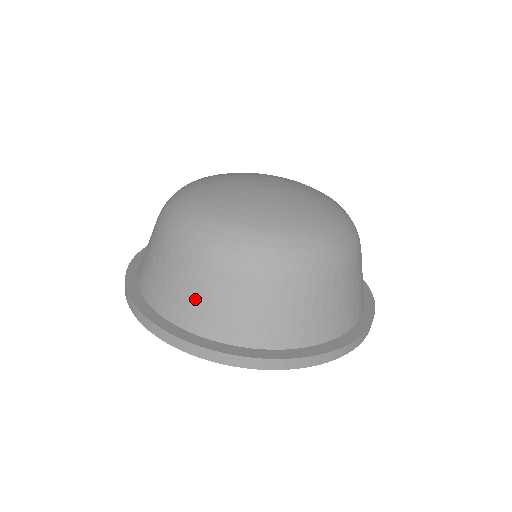
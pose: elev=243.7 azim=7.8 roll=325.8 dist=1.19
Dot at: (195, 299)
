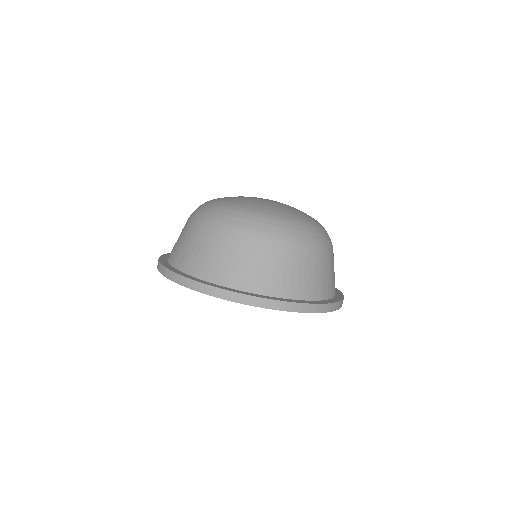
Dot at: (208, 256)
